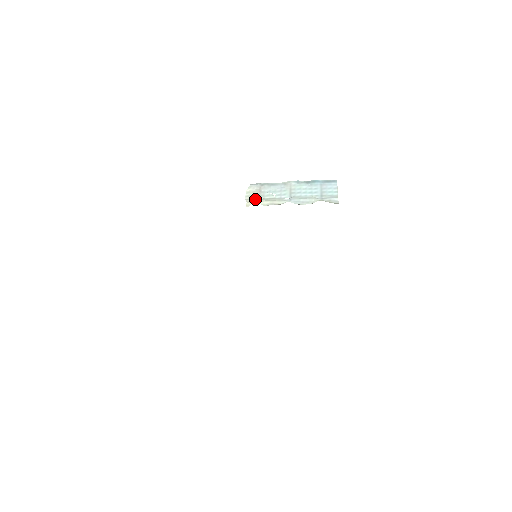
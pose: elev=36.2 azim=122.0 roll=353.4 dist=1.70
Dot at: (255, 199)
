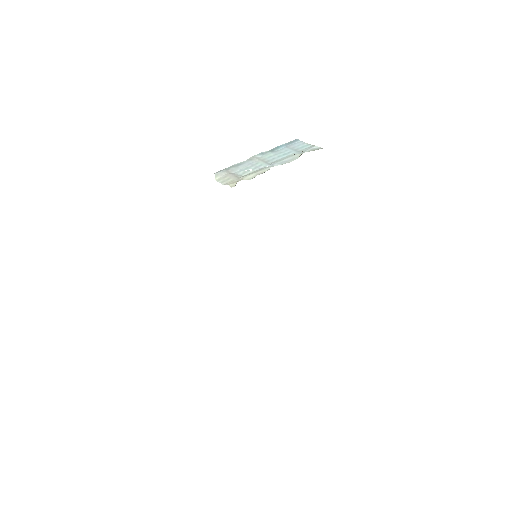
Dot at: (234, 180)
